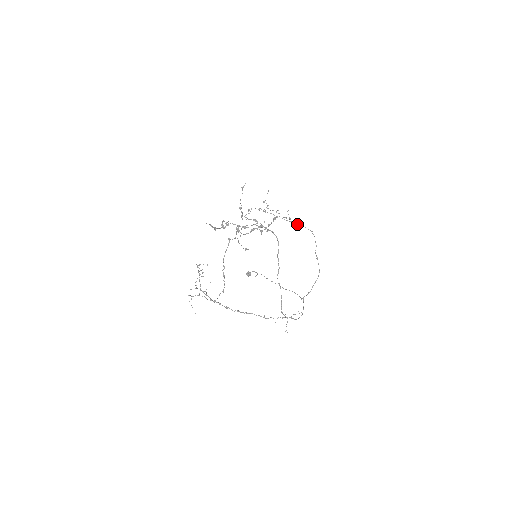
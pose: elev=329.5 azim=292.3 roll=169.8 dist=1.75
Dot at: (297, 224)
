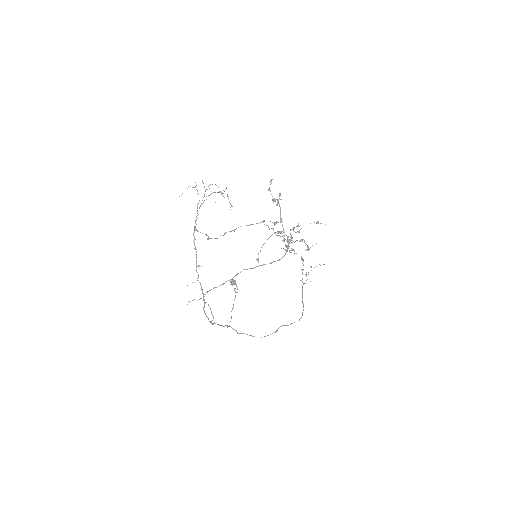
Dot at: occluded
